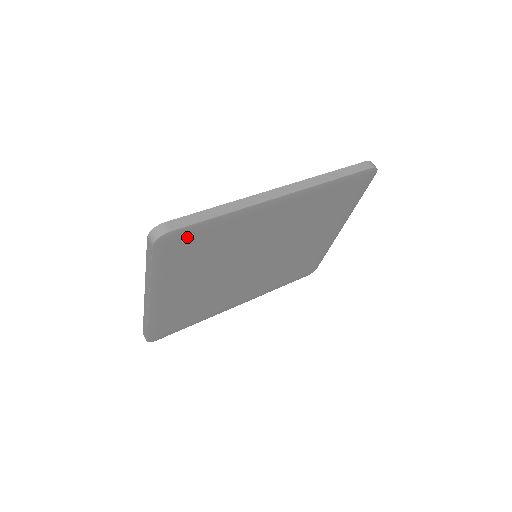
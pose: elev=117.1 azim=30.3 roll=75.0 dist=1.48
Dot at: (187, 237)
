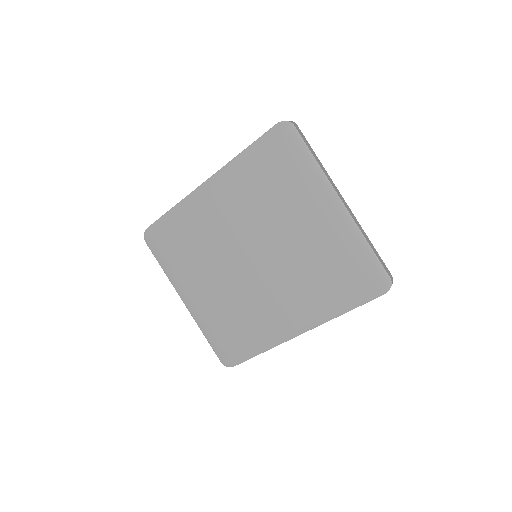
Dot at: (161, 232)
